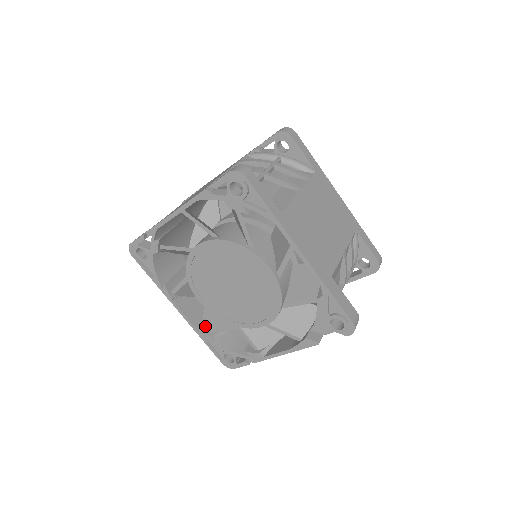
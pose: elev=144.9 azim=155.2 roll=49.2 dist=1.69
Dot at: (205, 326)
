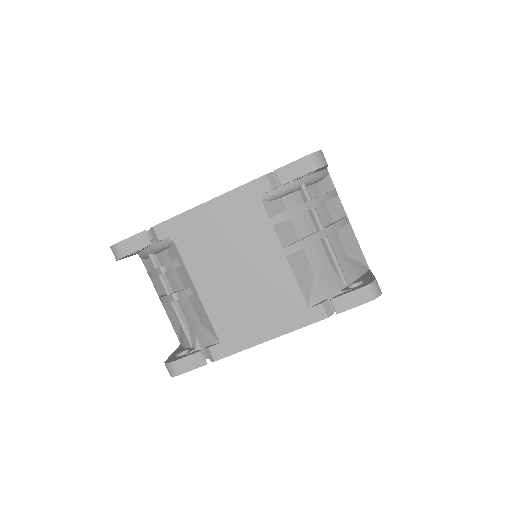
Dot at: occluded
